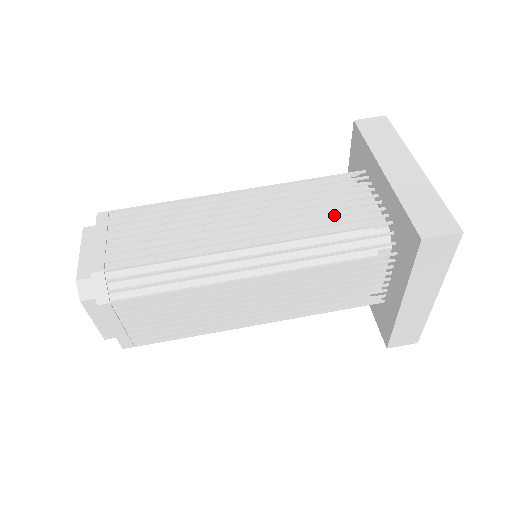
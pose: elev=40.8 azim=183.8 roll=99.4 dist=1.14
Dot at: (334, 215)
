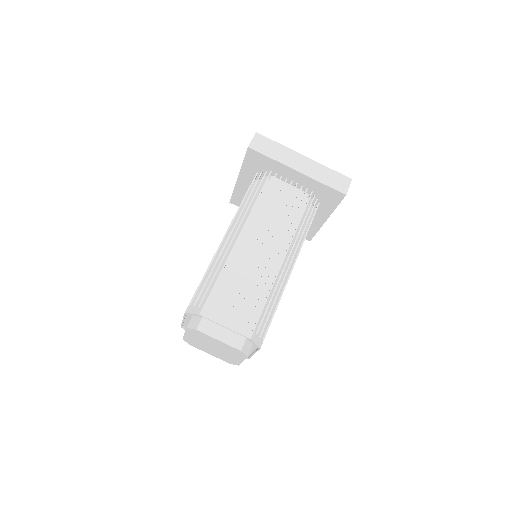
Dot at: (292, 208)
